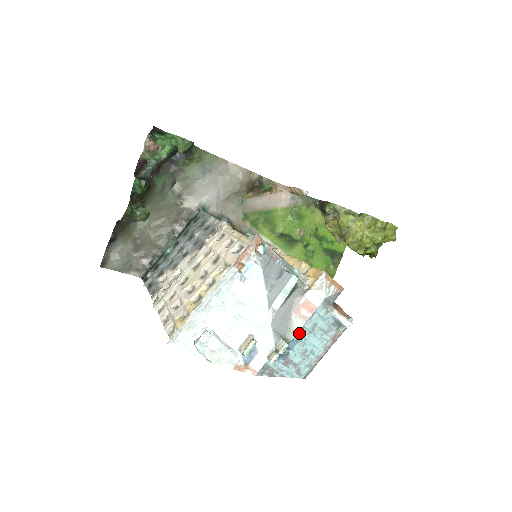
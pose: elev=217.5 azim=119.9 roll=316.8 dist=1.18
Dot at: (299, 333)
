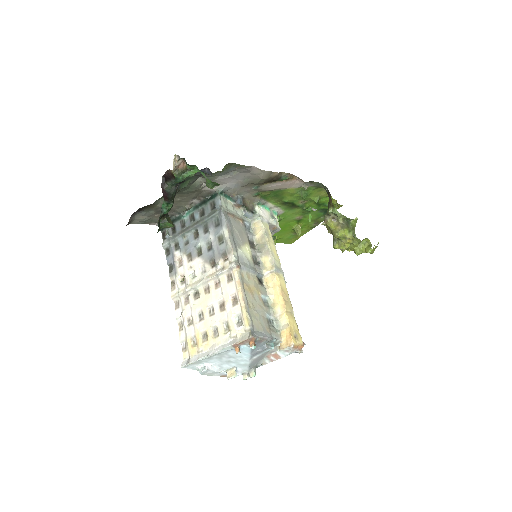
Dot at: occluded
